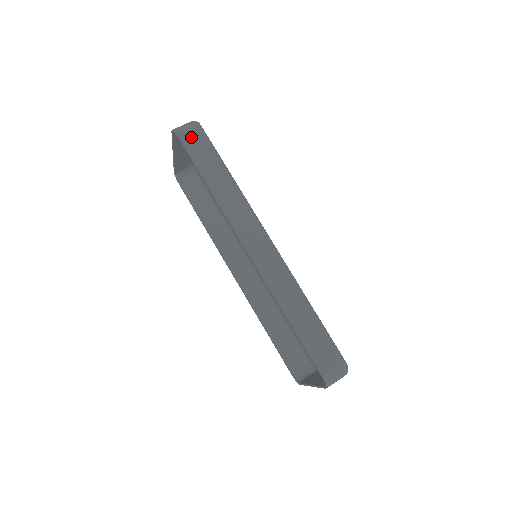
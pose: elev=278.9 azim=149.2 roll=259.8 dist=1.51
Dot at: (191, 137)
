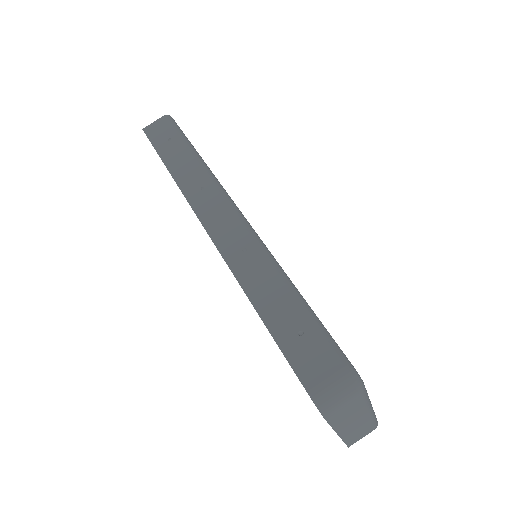
Dot at: (157, 129)
